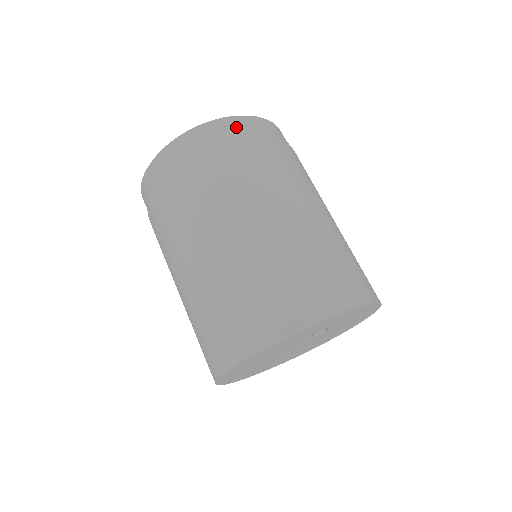
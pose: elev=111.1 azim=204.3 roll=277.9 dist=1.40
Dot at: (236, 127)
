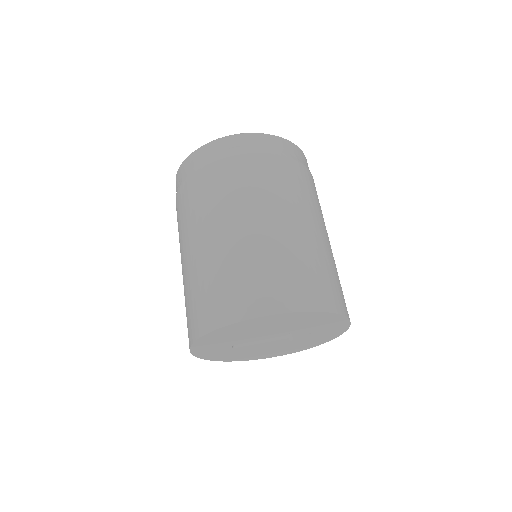
Dot at: occluded
